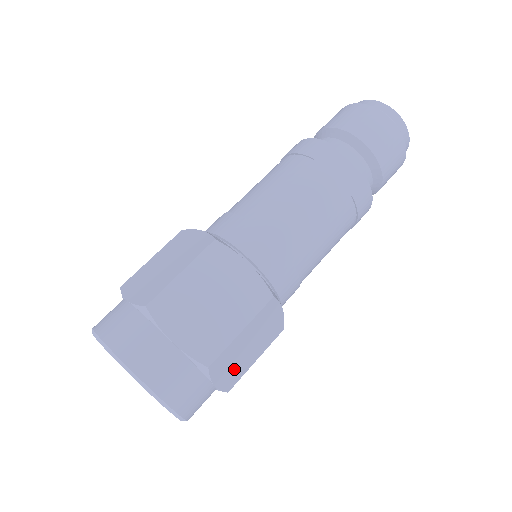
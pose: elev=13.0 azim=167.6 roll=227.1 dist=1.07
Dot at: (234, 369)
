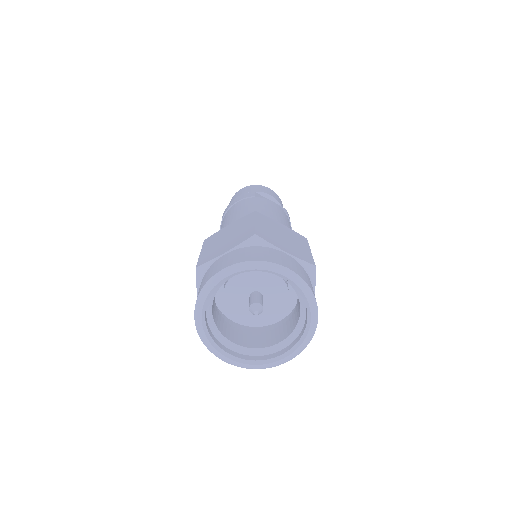
Dot at: occluded
